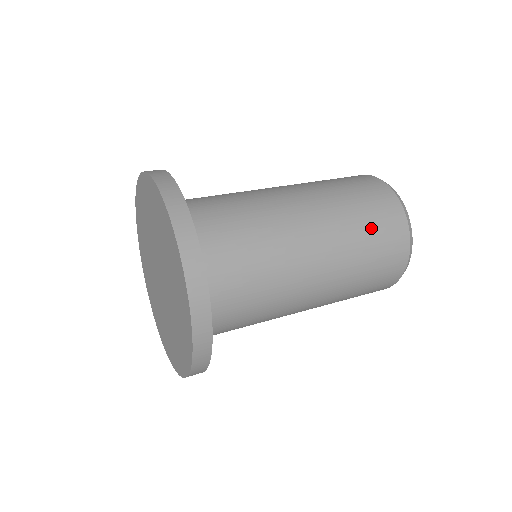
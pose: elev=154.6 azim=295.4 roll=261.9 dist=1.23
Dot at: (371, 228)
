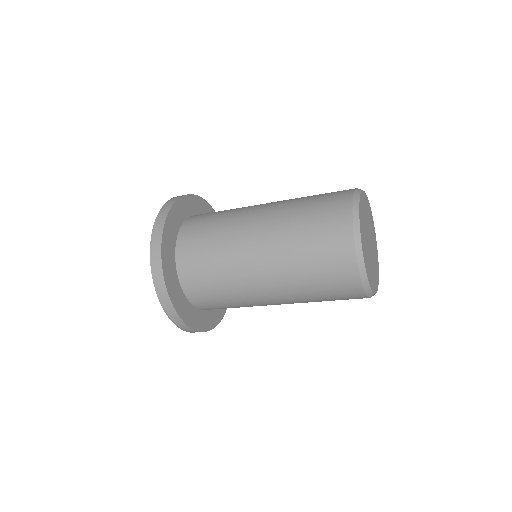
Dot at: (312, 216)
